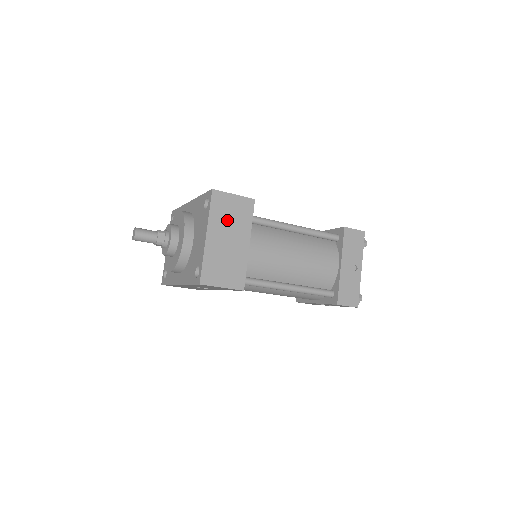
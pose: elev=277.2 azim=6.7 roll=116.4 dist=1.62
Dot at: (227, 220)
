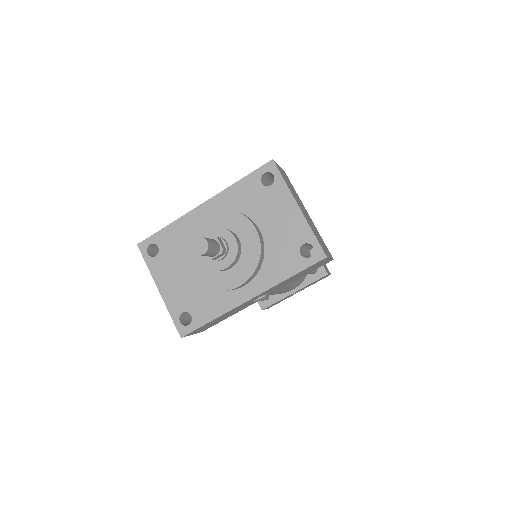
Dot at: (293, 191)
